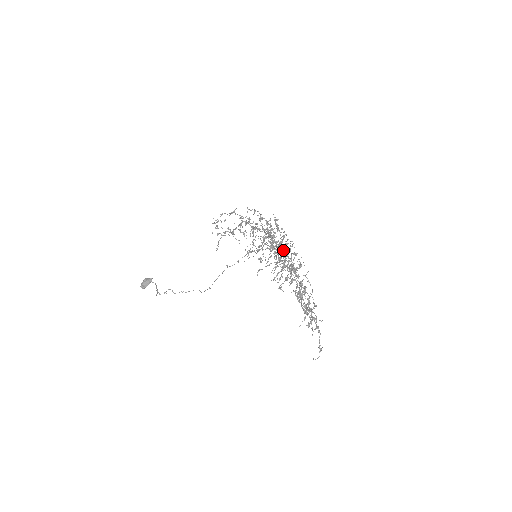
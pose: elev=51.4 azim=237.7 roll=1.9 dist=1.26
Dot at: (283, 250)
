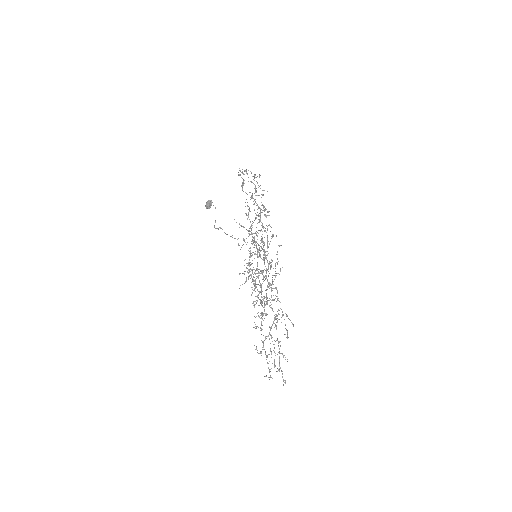
Dot at: (264, 277)
